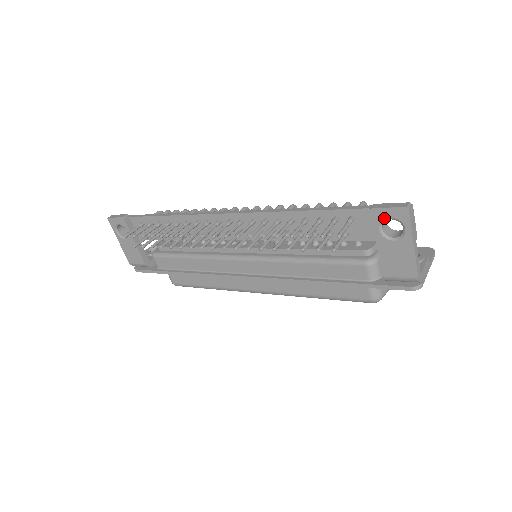
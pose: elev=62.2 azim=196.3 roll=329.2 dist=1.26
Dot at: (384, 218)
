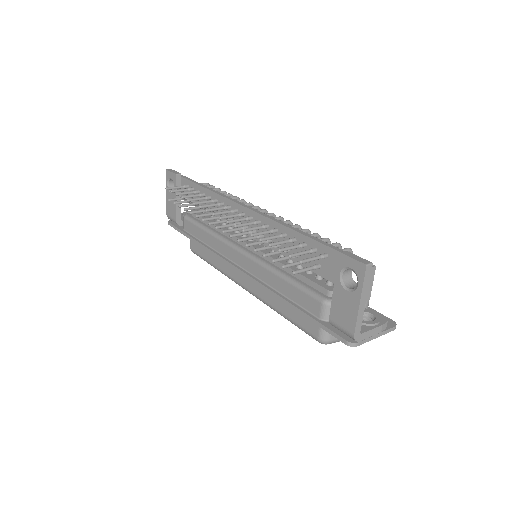
Dot at: (346, 266)
